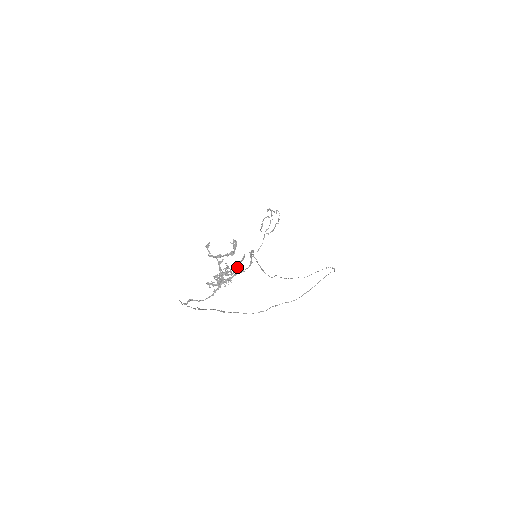
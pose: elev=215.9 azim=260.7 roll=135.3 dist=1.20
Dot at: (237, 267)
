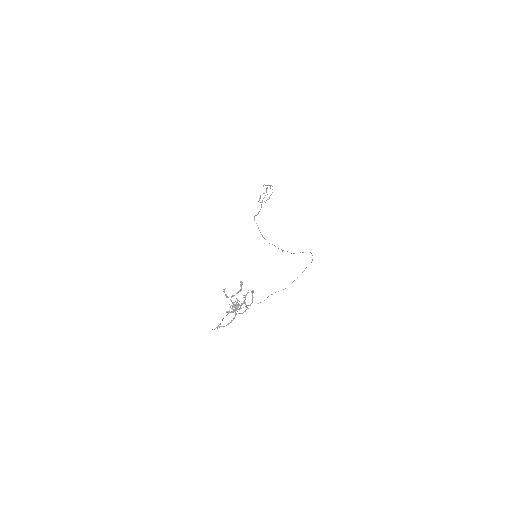
Dot at: (244, 300)
